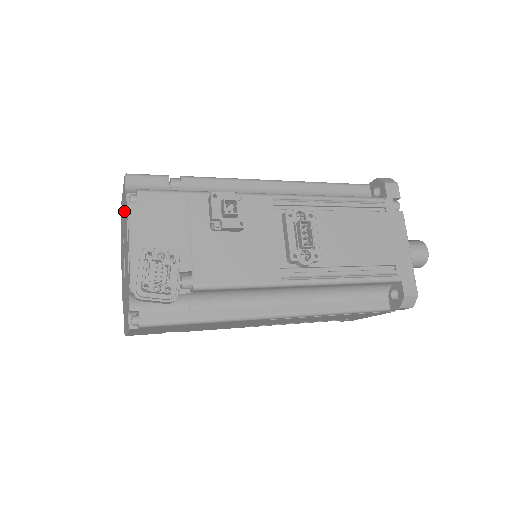
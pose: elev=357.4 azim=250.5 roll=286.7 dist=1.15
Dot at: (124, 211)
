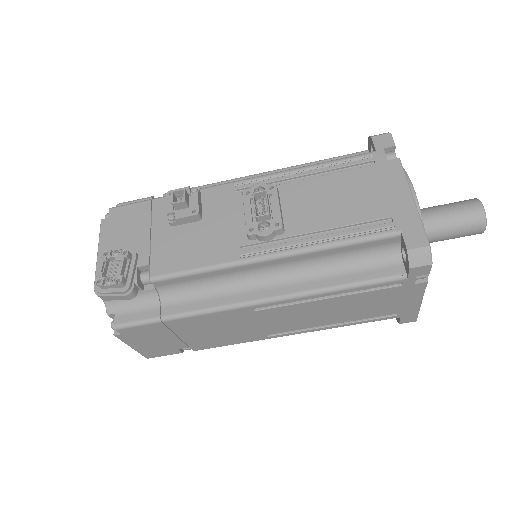
Dot at: occluded
